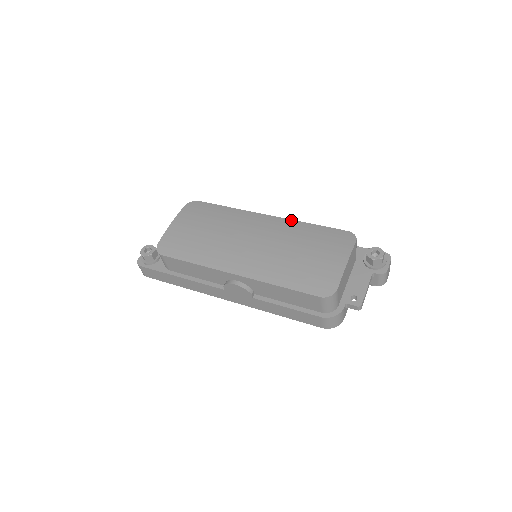
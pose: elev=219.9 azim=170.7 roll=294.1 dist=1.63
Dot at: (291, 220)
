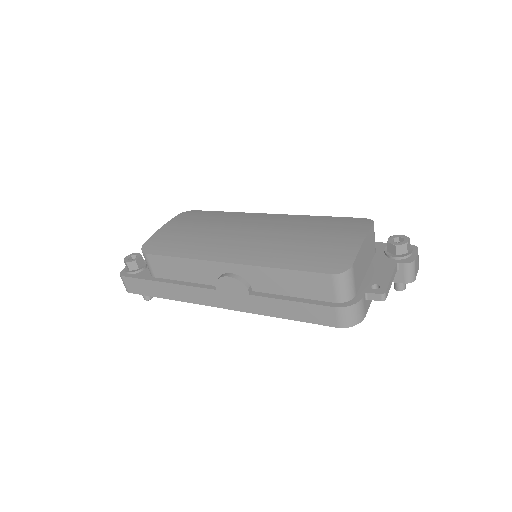
Dot at: (297, 215)
